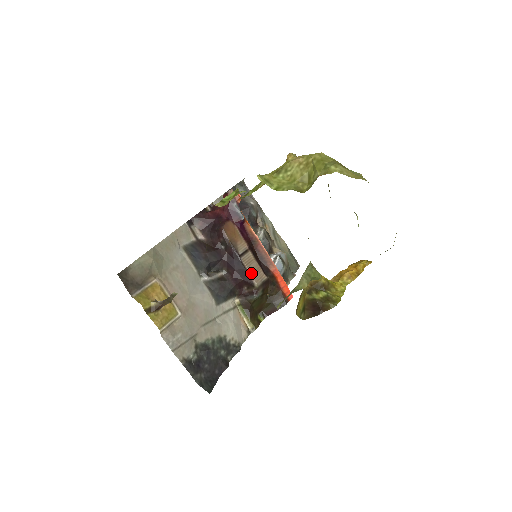
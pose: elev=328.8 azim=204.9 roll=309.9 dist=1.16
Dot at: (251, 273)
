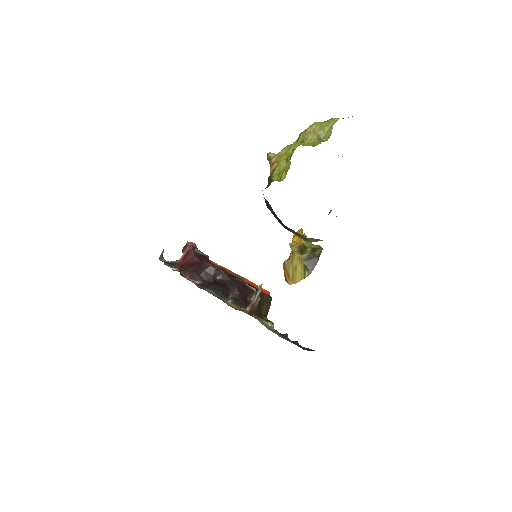
Dot at: (246, 284)
